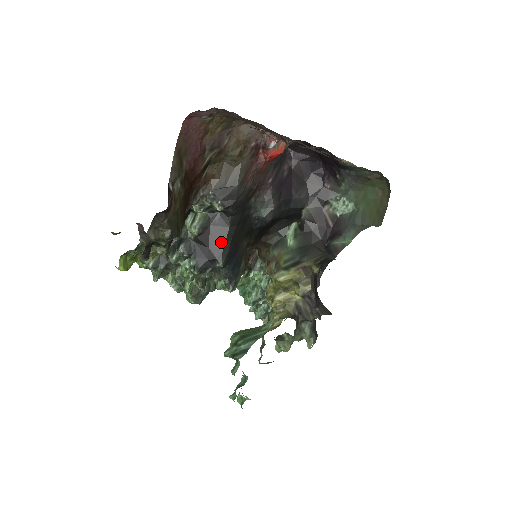
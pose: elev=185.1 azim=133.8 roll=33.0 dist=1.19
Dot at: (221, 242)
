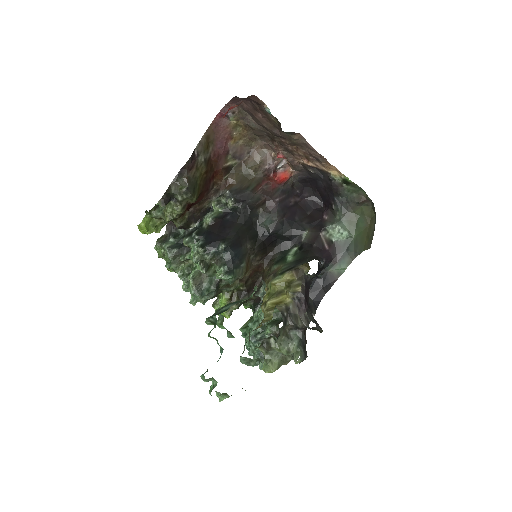
Dot at: (228, 231)
